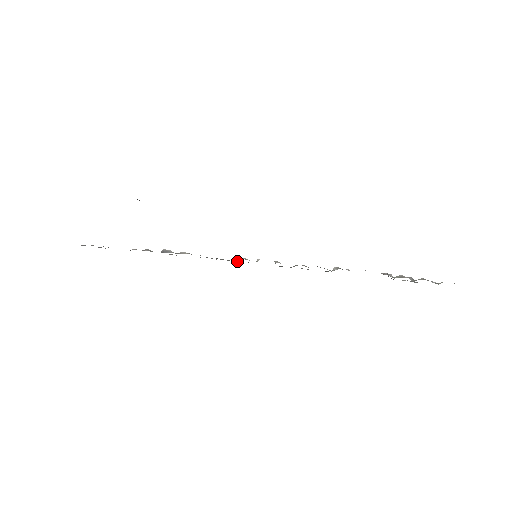
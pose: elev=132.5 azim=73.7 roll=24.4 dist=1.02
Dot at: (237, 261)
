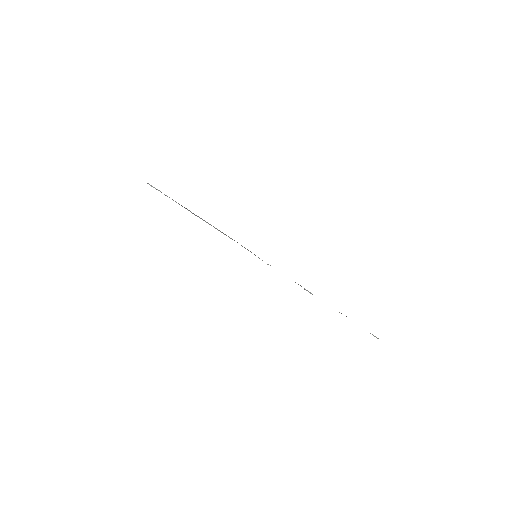
Dot at: occluded
